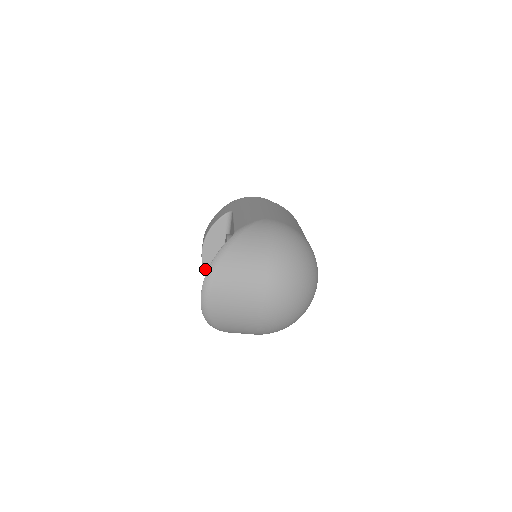
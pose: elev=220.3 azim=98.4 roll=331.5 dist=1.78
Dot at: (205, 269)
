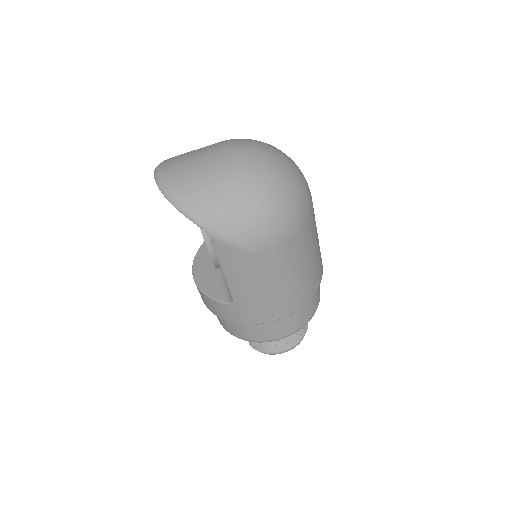
Dot at: (202, 289)
